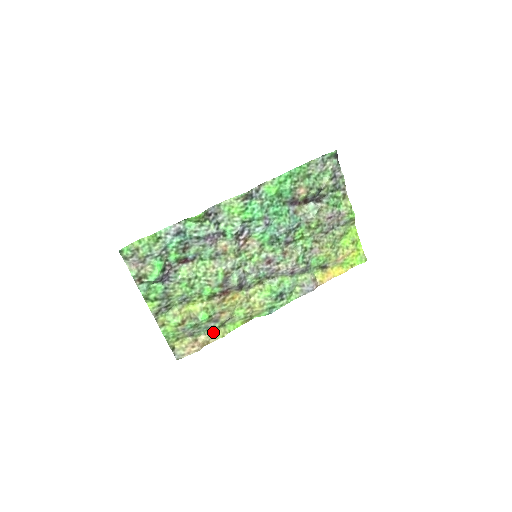
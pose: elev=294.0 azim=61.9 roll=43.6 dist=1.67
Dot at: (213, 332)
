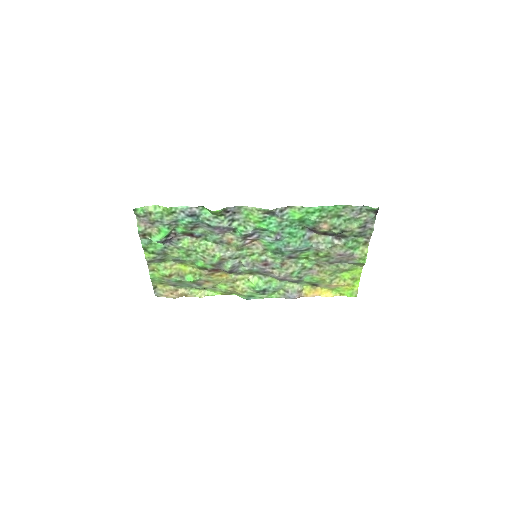
Dot at: (194, 290)
